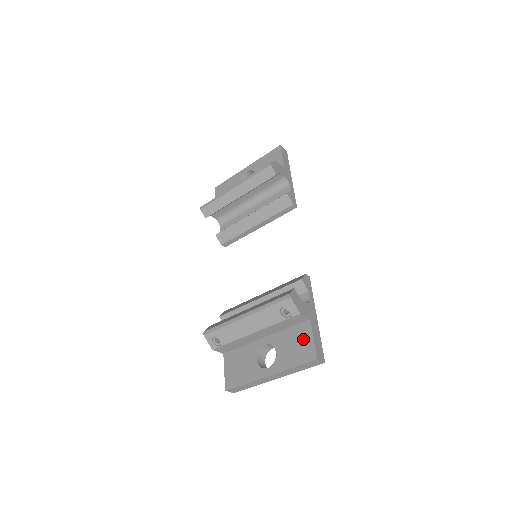
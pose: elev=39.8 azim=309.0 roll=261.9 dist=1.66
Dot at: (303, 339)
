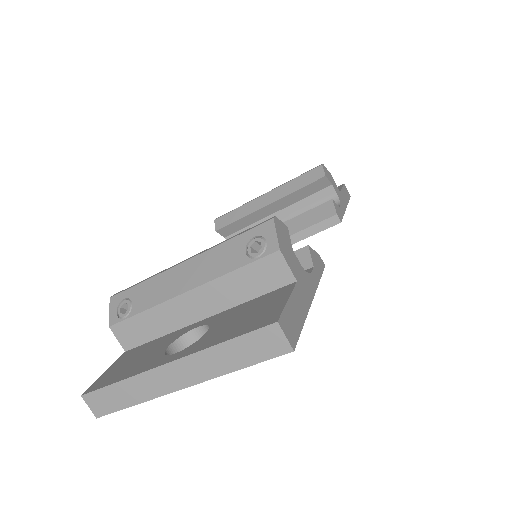
Dot at: (268, 304)
